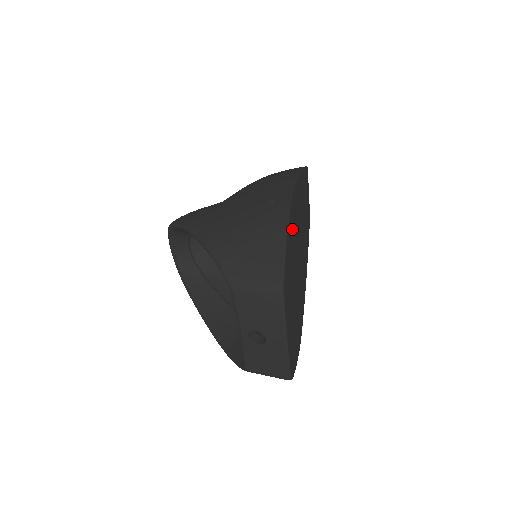
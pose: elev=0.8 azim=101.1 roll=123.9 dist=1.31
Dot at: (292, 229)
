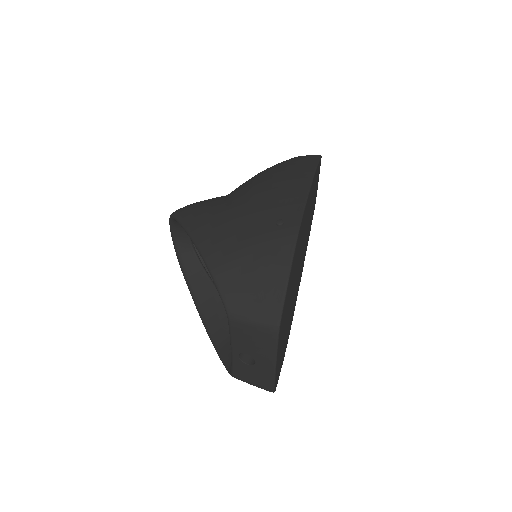
Dot at: (296, 253)
